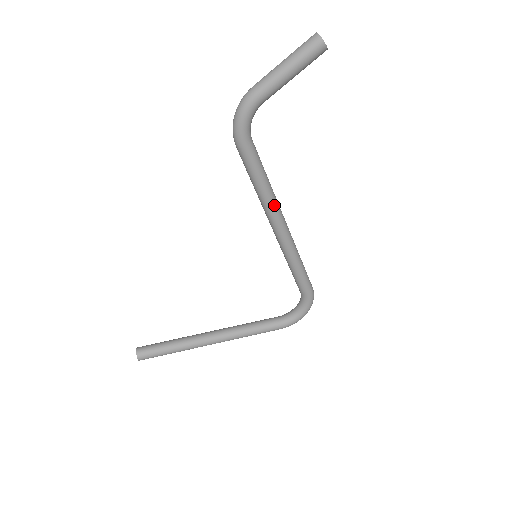
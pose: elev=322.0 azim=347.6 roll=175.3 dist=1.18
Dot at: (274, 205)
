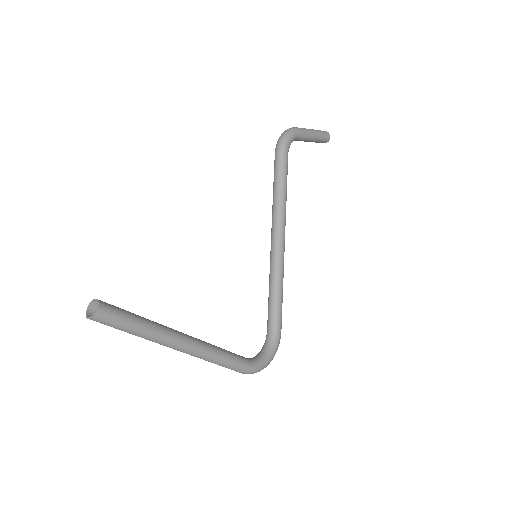
Dot at: (285, 212)
